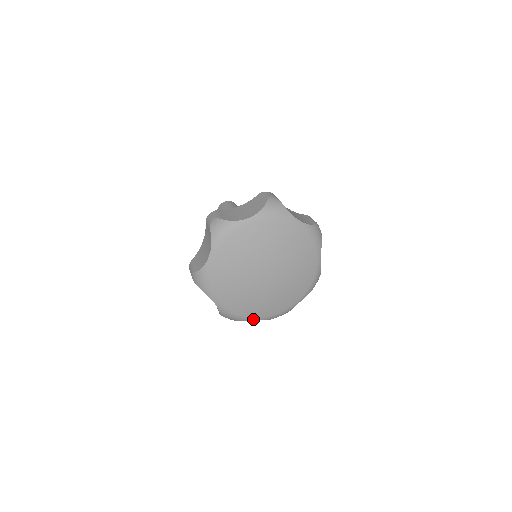
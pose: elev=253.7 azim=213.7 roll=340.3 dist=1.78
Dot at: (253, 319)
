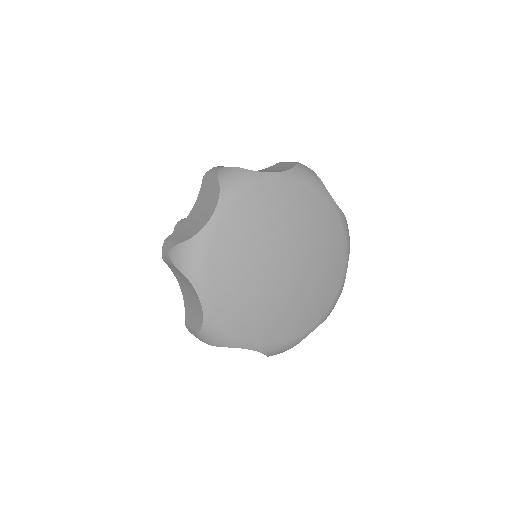
Dot at: (310, 331)
